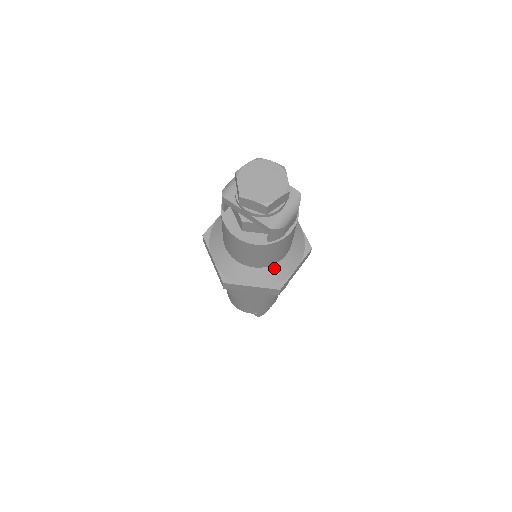
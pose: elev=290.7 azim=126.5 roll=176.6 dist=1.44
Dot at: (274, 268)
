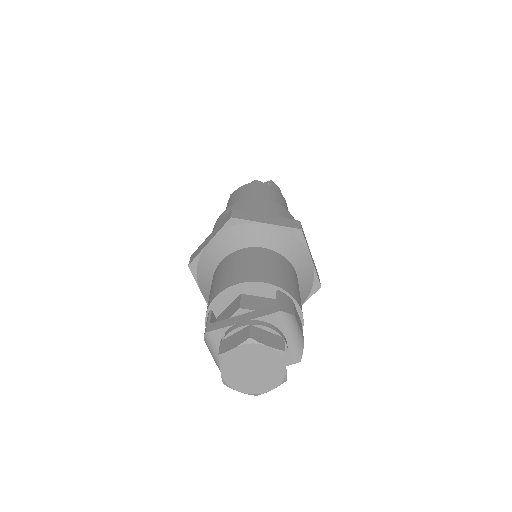
Dot at: (300, 290)
